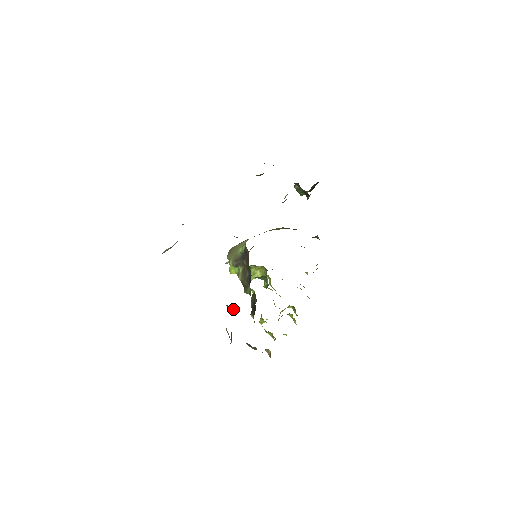
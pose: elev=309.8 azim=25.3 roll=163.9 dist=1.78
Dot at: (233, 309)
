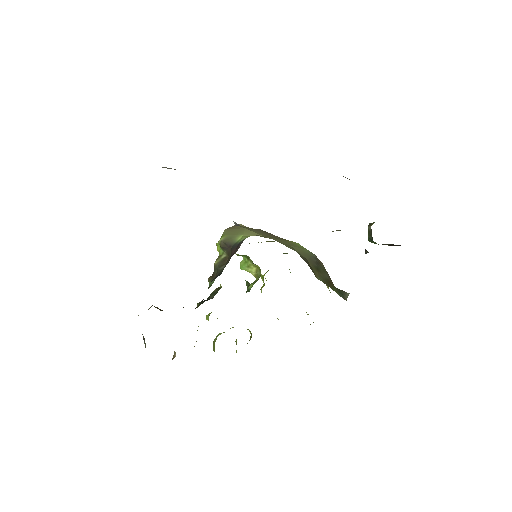
Dot at: occluded
